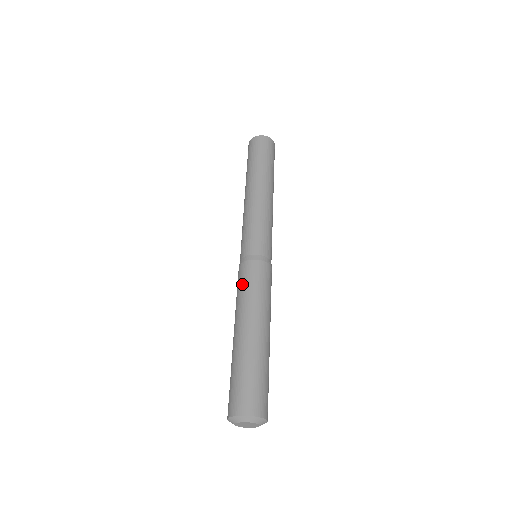
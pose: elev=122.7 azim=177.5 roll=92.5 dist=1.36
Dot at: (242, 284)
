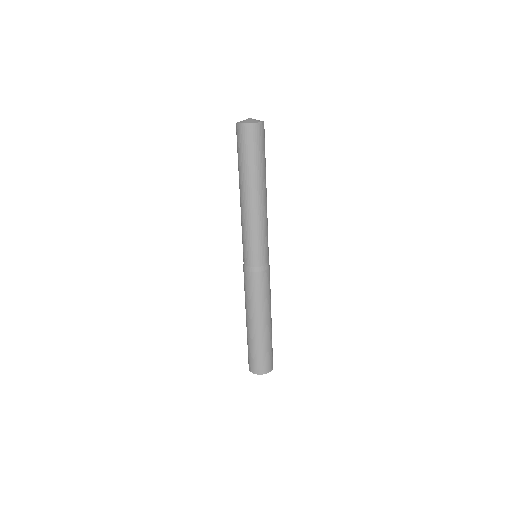
Dot at: (255, 291)
